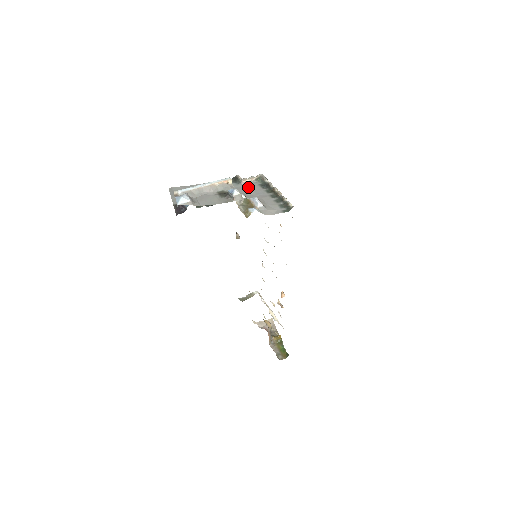
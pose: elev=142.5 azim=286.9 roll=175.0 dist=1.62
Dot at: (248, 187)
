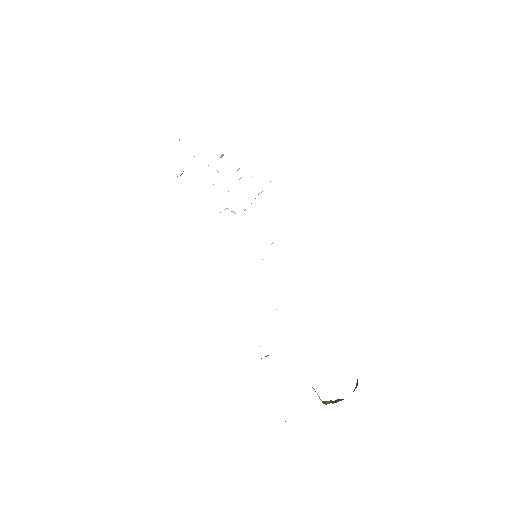
Dot at: occluded
